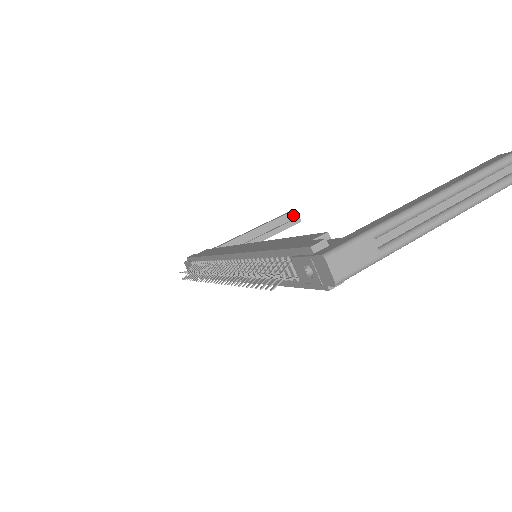
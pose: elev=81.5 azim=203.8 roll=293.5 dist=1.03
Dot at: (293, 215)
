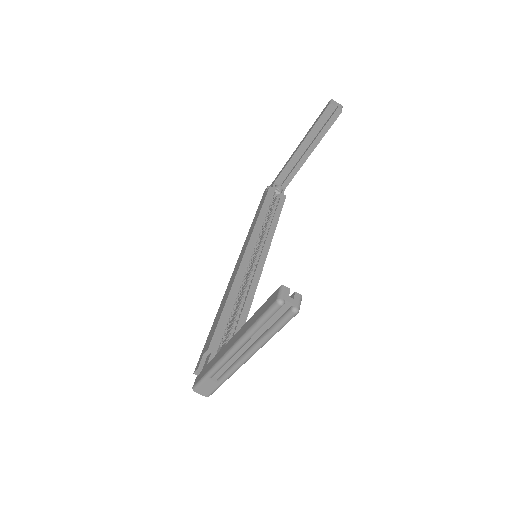
Dot at: (330, 110)
